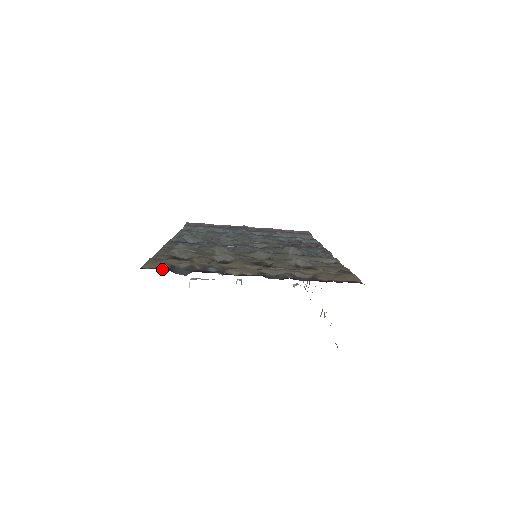
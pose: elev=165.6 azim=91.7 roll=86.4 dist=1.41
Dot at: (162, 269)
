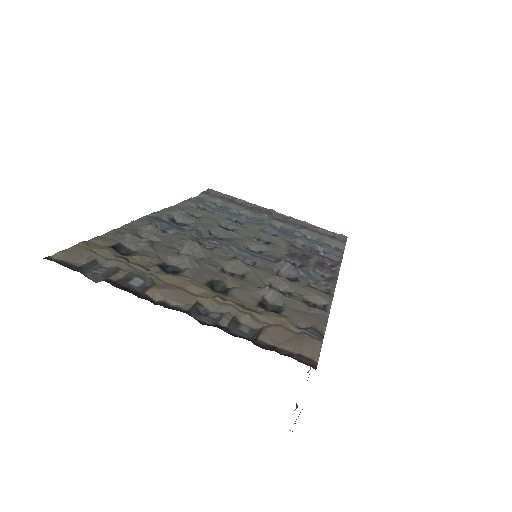
Dot at: (69, 266)
